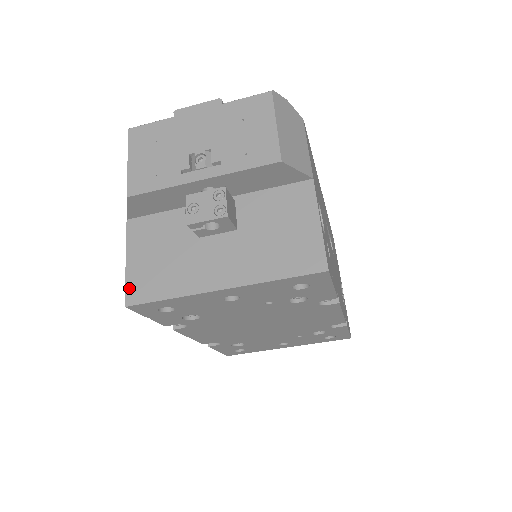
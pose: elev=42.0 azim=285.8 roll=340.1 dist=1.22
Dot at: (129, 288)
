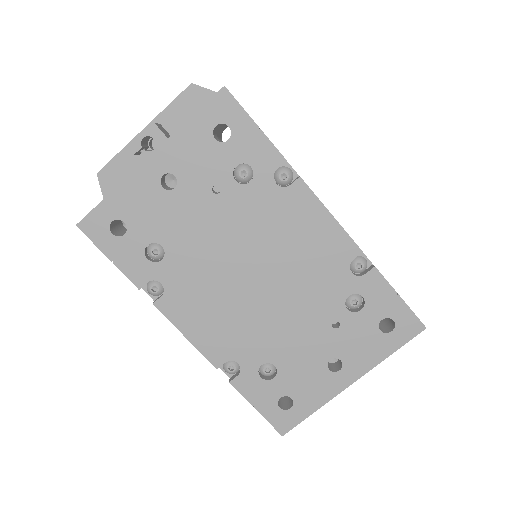
Dot at: occluded
